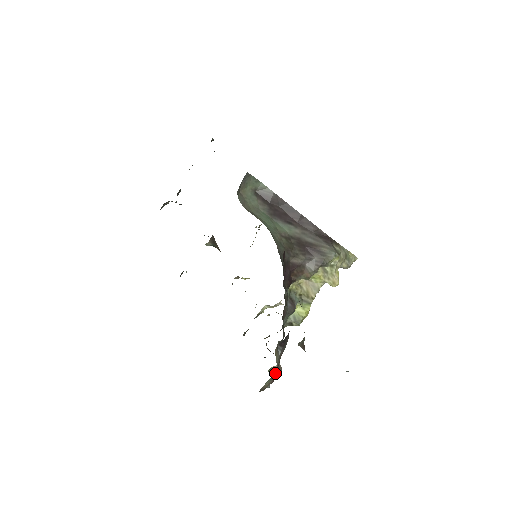
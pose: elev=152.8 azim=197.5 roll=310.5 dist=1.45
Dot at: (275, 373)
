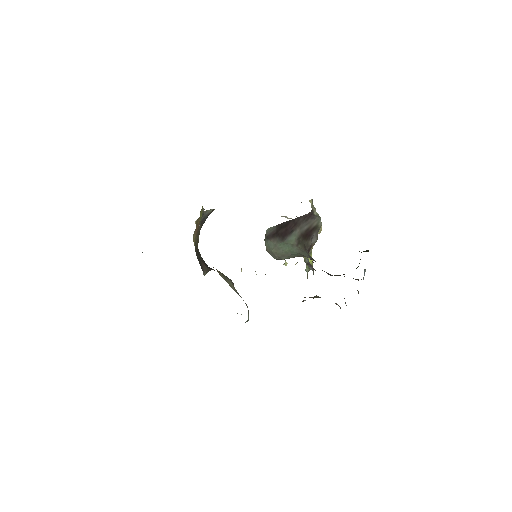
Dot at: occluded
